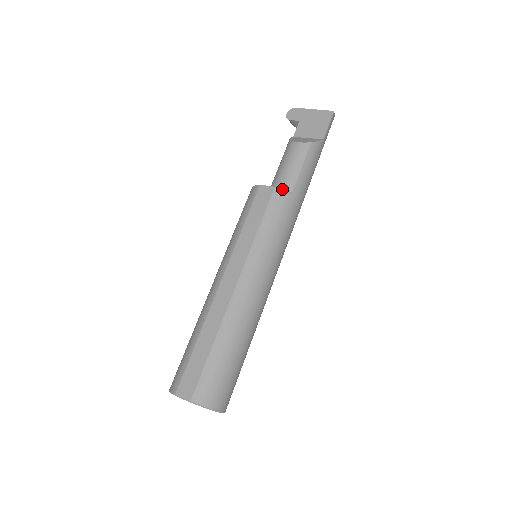
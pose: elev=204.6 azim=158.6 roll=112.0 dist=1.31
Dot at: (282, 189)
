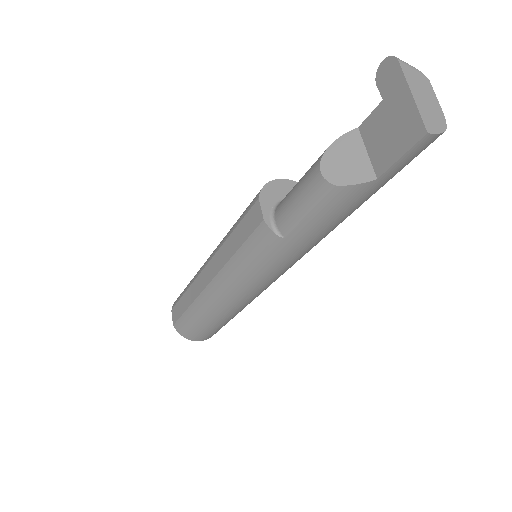
Dot at: (275, 225)
